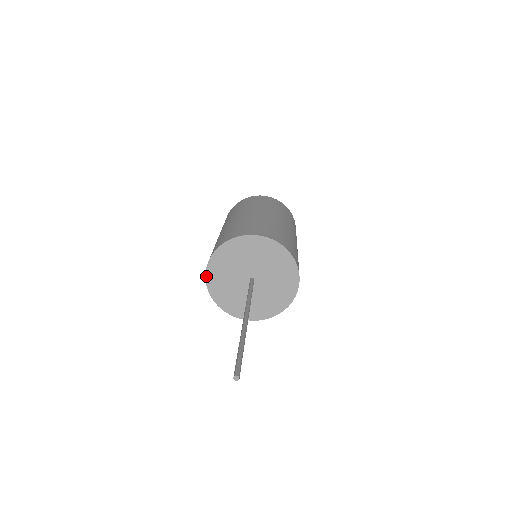
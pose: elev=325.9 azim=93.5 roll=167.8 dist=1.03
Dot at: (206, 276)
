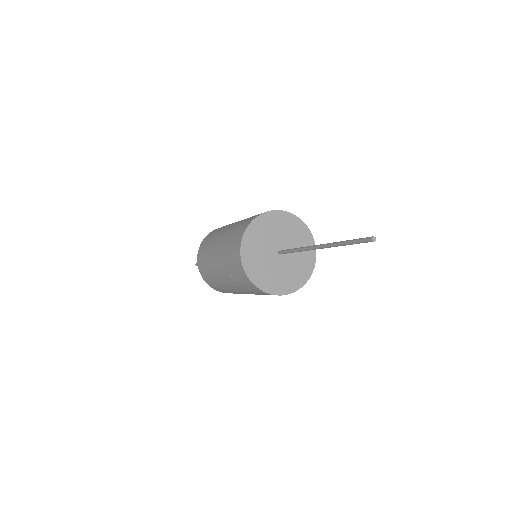
Dot at: (247, 276)
